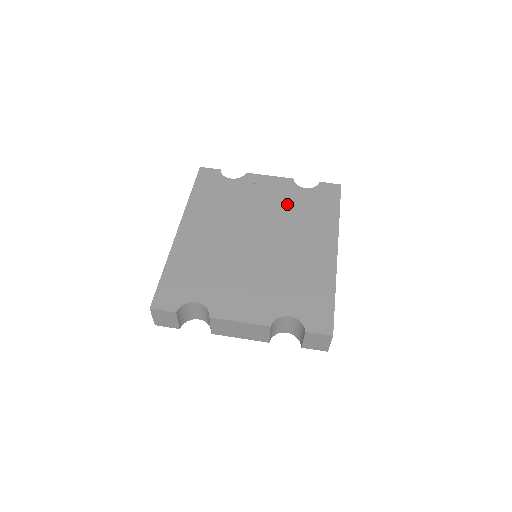
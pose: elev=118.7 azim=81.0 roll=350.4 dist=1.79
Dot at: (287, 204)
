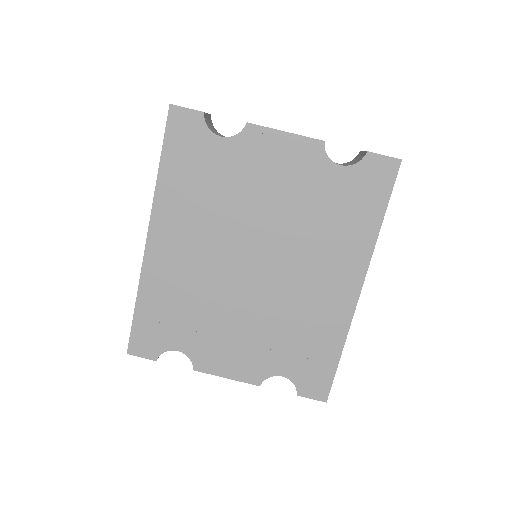
Dot at: (305, 200)
